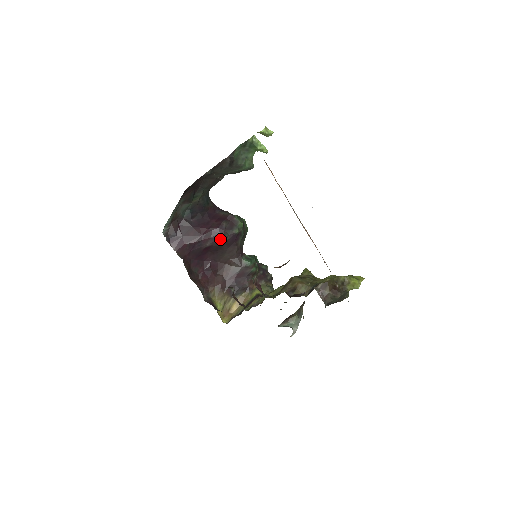
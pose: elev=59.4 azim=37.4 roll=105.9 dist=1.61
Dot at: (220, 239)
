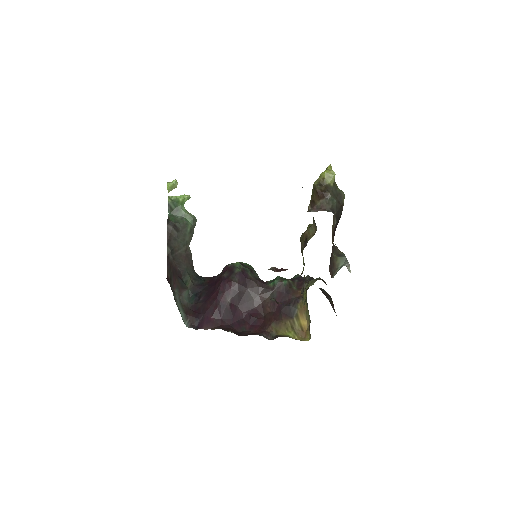
Dot at: (232, 287)
